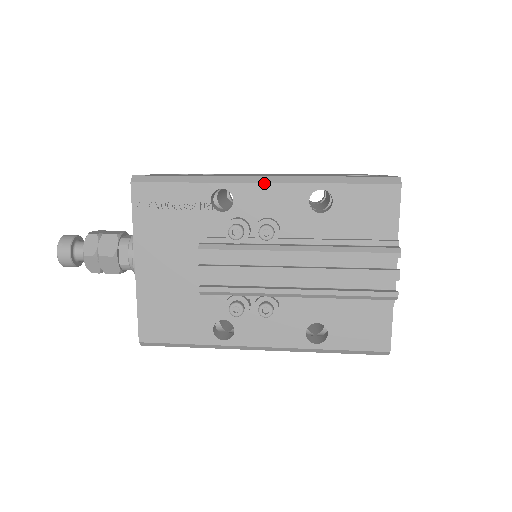
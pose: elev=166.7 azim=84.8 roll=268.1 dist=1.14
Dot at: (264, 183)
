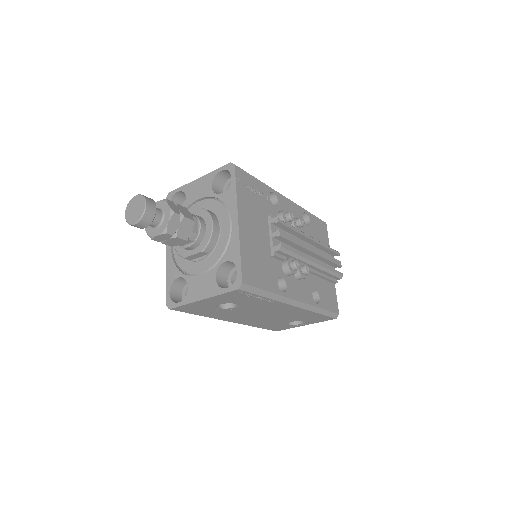
Dot at: occluded
